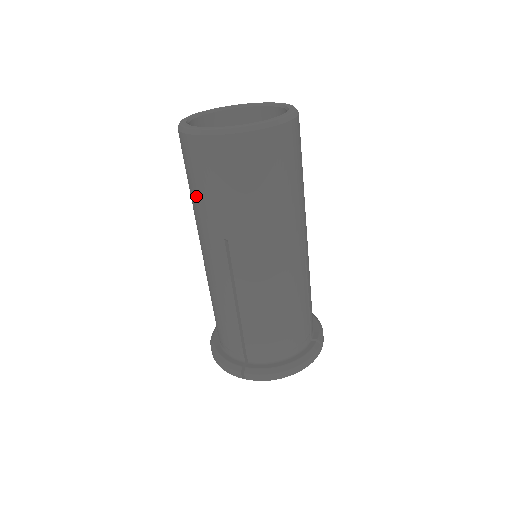
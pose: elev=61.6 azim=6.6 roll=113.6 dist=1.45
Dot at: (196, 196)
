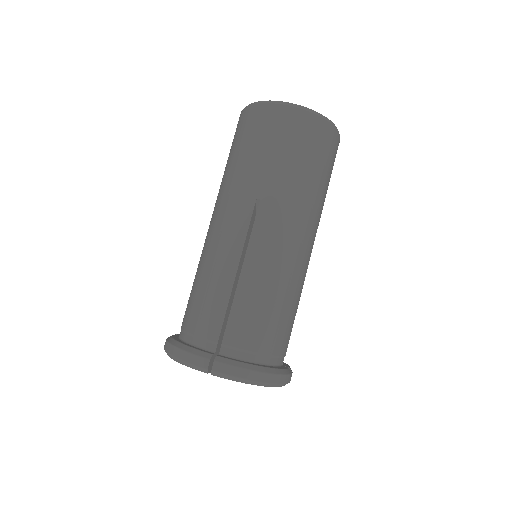
Dot at: (242, 158)
